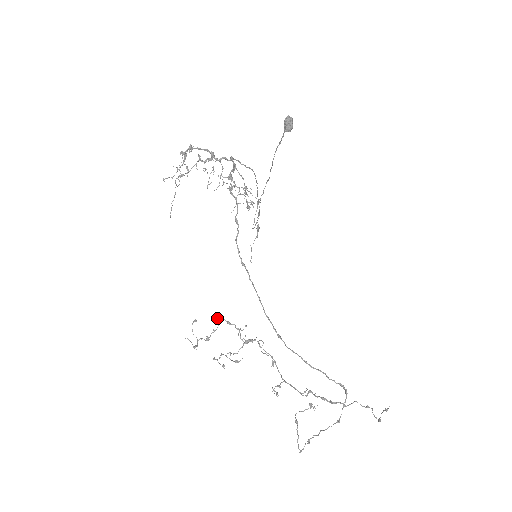
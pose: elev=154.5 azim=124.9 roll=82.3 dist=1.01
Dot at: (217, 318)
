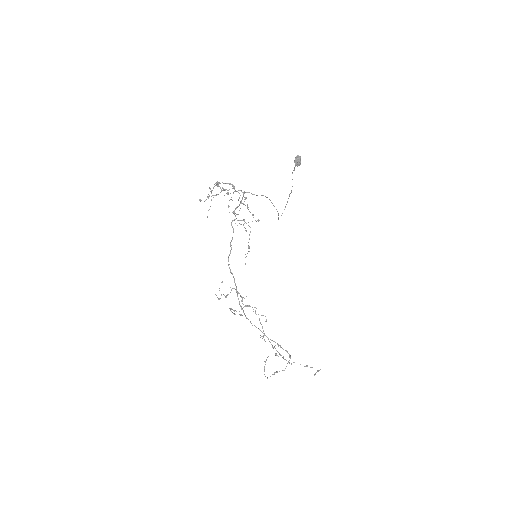
Dot at: (230, 287)
